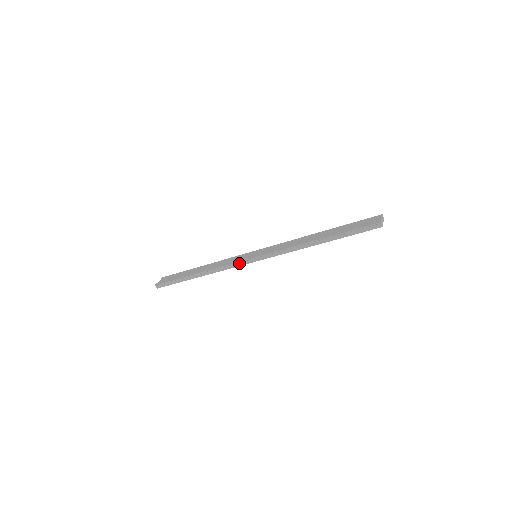
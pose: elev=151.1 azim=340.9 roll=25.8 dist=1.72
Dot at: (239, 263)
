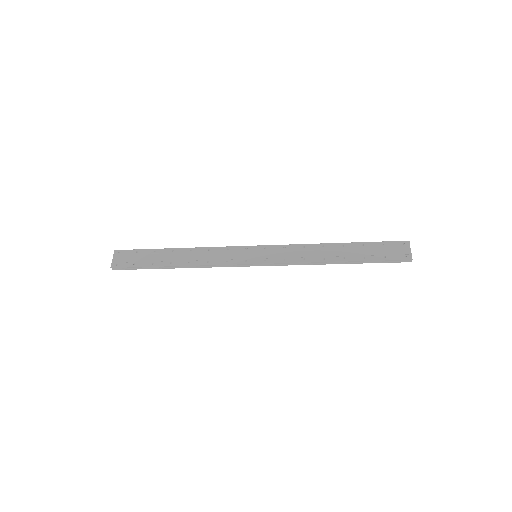
Dot at: (236, 264)
